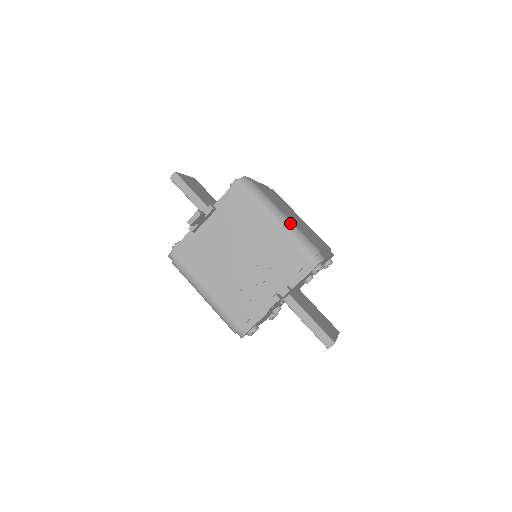
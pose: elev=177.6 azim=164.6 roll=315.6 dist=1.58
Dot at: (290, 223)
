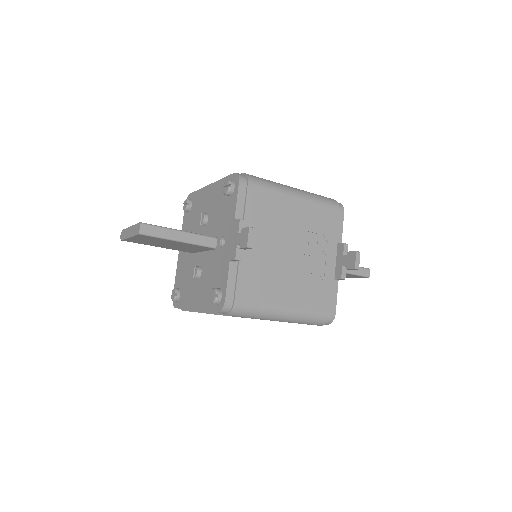
Dot at: (302, 190)
